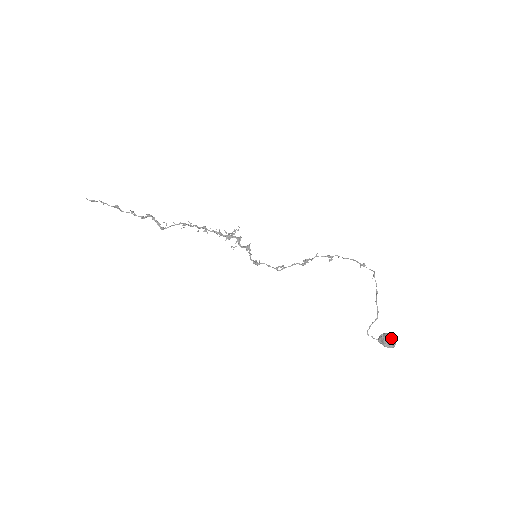
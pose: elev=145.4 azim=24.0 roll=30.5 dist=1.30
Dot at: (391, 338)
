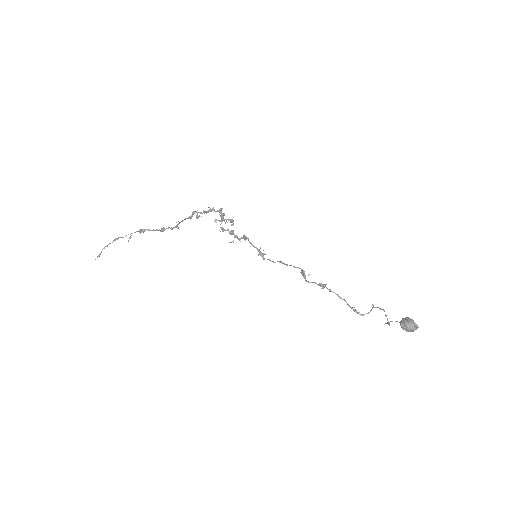
Dot at: (410, 330)
